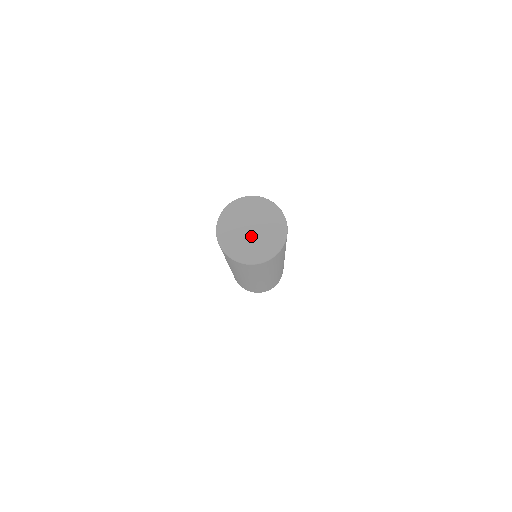
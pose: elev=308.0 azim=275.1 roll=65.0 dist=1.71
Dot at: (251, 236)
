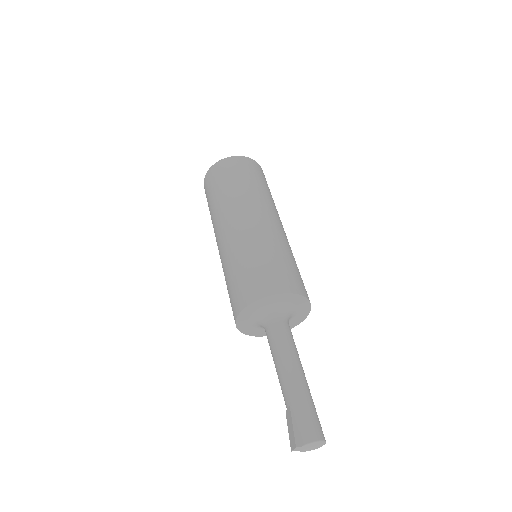
Dot at: occluded
